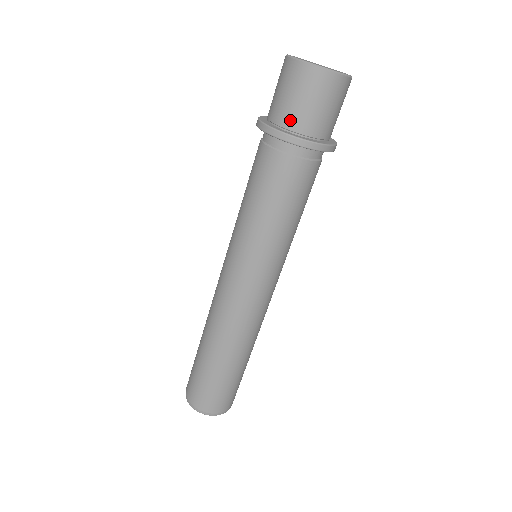
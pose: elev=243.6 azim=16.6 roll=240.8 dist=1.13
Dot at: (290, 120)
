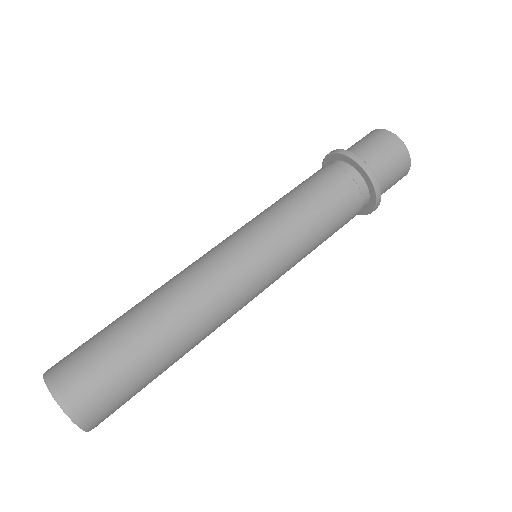
Dot at: occluded
